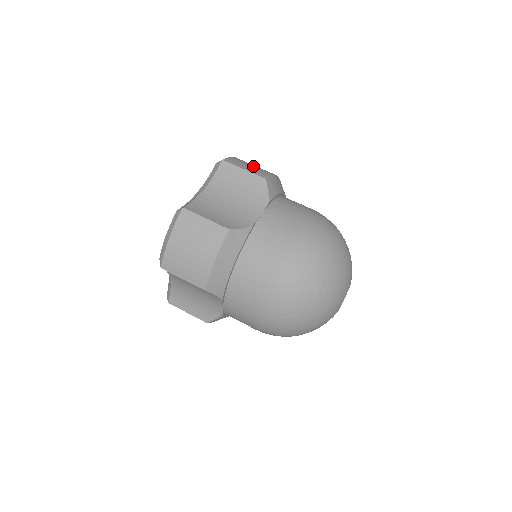
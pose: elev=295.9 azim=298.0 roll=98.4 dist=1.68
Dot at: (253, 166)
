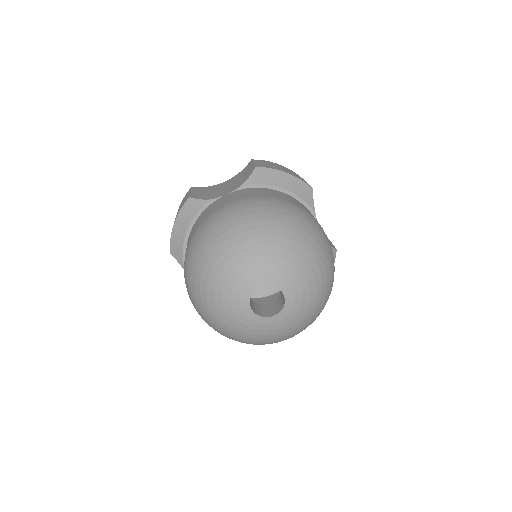
Dot at: occluded
